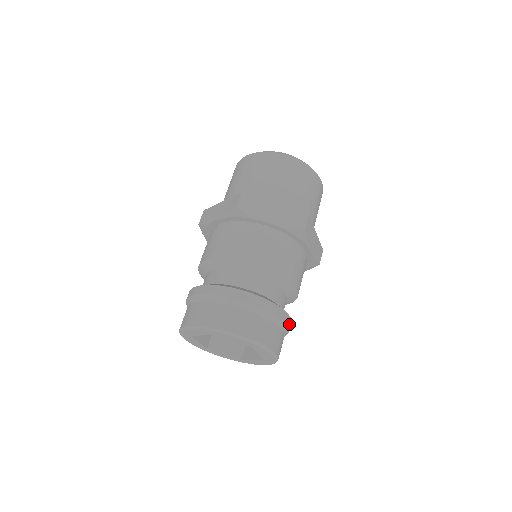
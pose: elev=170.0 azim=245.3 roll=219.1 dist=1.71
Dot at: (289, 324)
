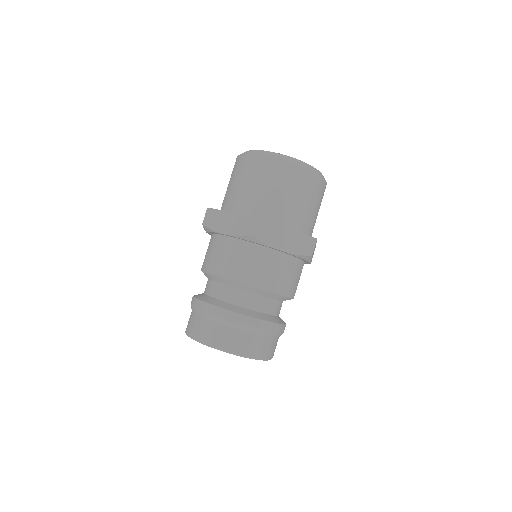
Dot at: (261, 326)
